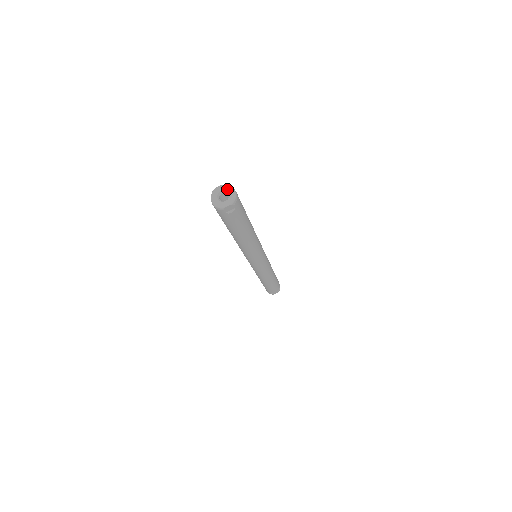
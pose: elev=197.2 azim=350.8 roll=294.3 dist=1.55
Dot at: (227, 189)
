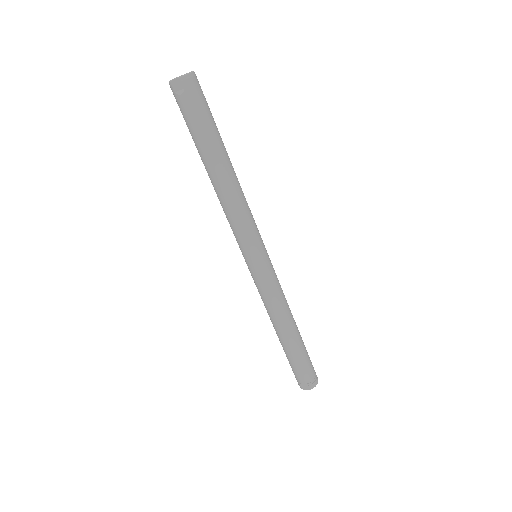
Dot at: (189, 72)
